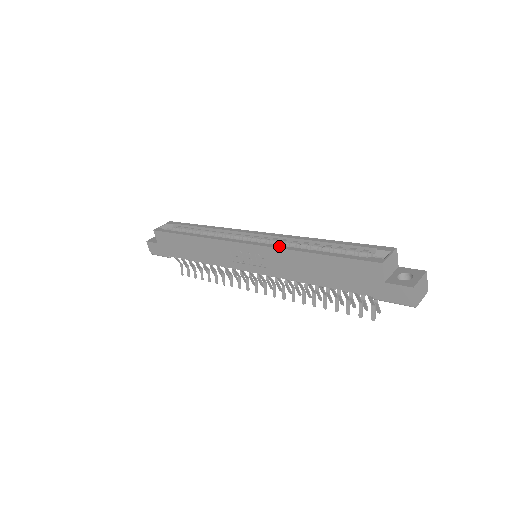
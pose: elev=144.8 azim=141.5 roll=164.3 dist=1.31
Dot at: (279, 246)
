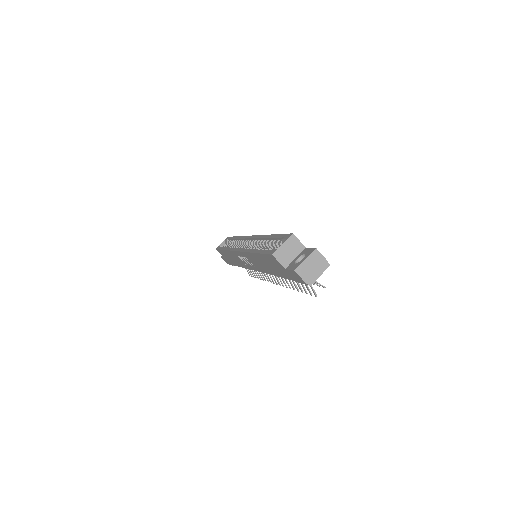
Dot at: (246, 250)
